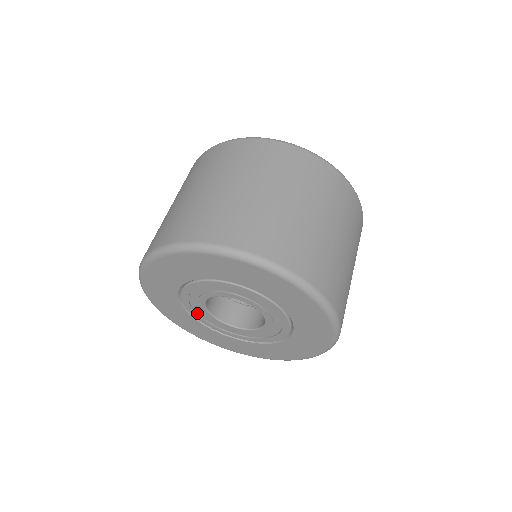
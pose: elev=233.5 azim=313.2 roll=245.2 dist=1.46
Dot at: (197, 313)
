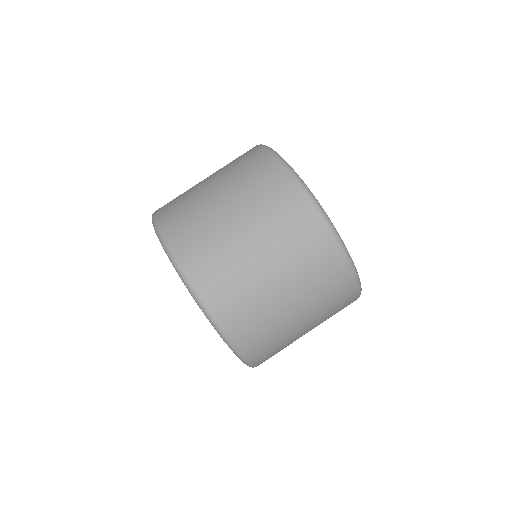
Dot at: occluded
